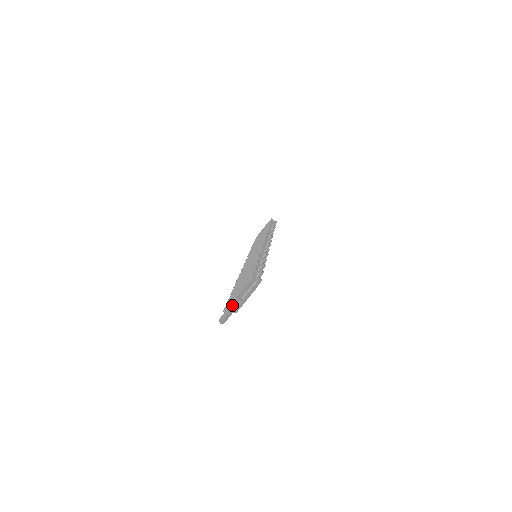
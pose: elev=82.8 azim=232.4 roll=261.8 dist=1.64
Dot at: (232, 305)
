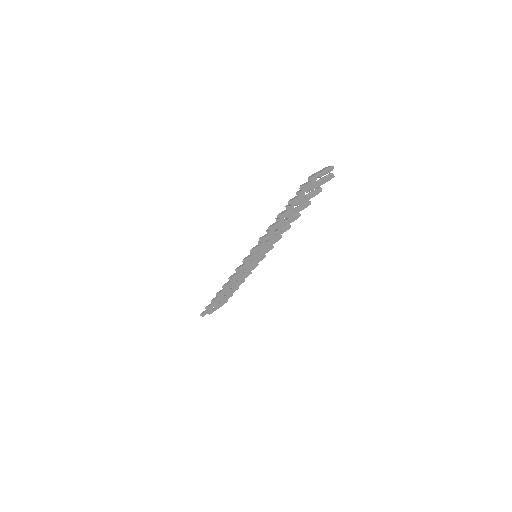
Dot at: (314, 177)
